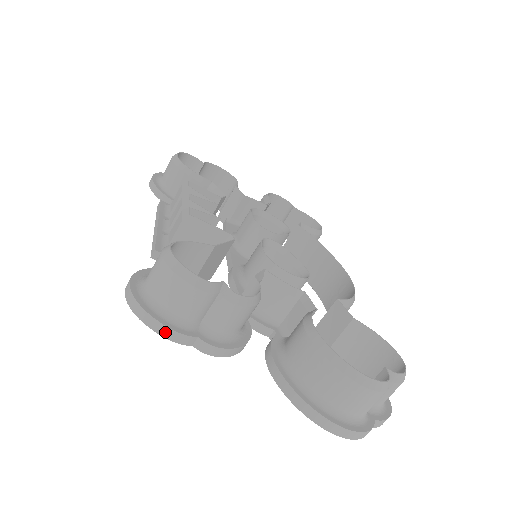
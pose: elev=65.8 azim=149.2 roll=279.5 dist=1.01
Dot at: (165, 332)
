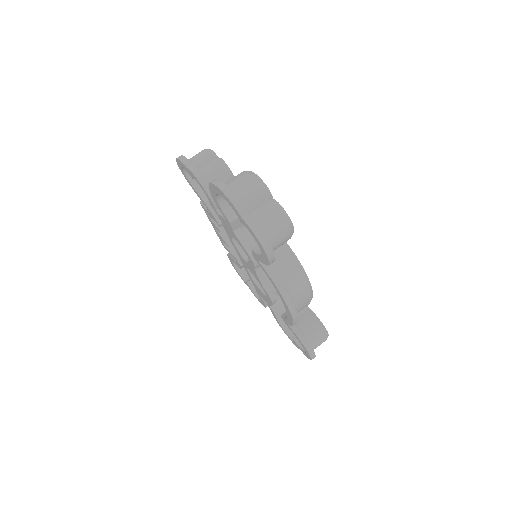
Dot at: (181, 158)
